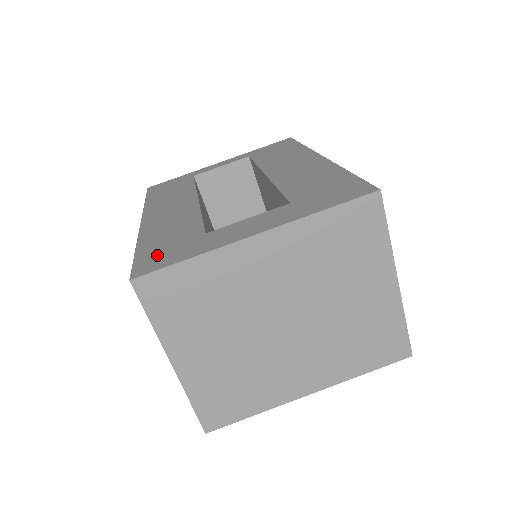
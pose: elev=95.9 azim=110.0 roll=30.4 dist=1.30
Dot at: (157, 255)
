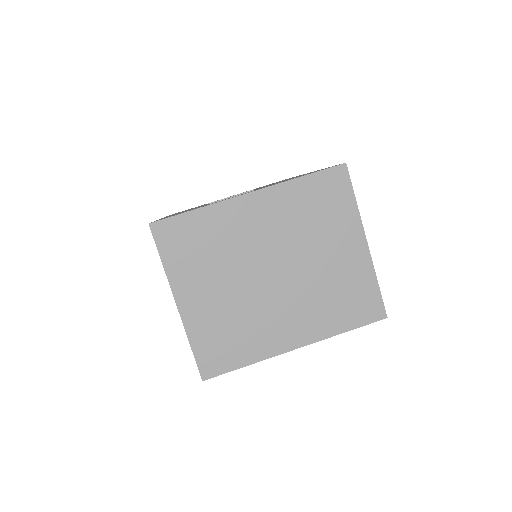
Dot at: occluded
